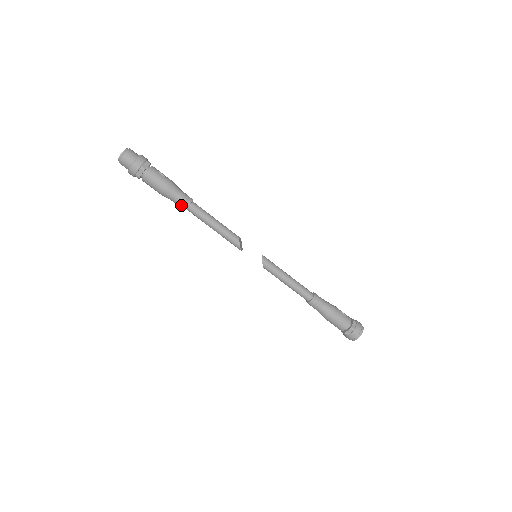
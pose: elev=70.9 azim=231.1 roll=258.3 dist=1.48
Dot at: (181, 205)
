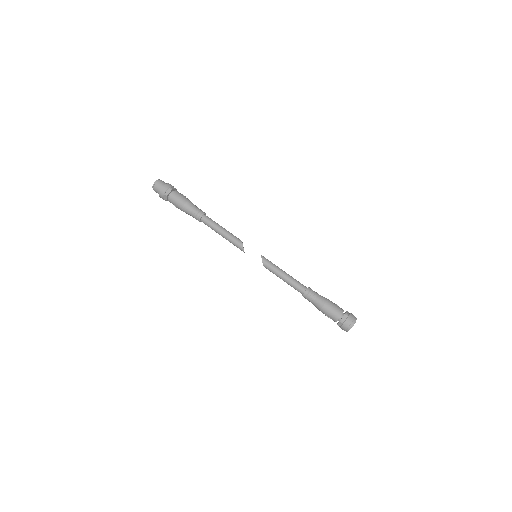
Dot at: (197, 215)
